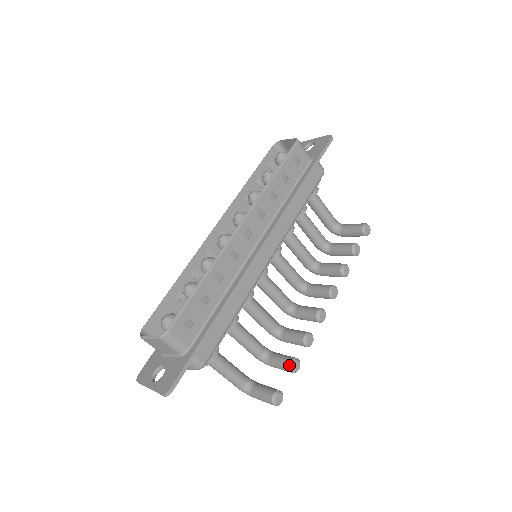
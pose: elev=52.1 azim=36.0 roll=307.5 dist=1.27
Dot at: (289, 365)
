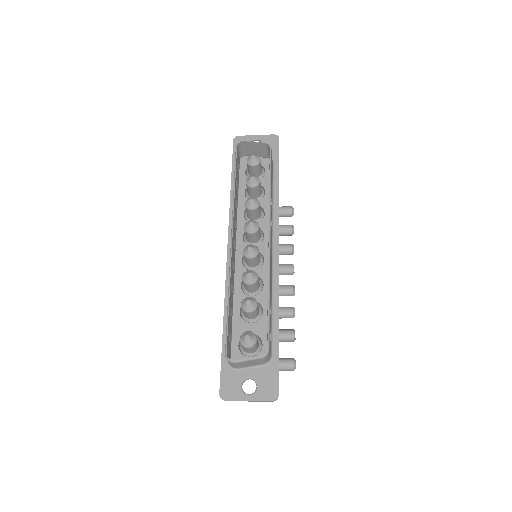
Dot at: (293, 337)
